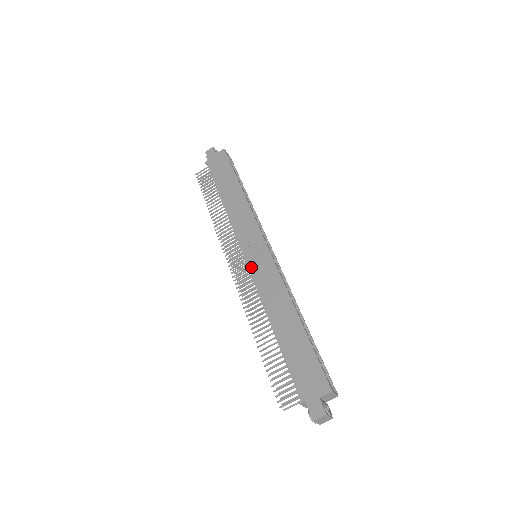
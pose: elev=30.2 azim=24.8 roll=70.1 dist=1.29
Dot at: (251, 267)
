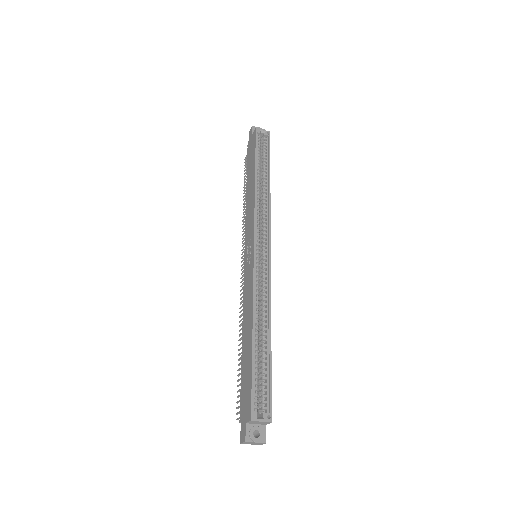
Dot at: (244, 271)
